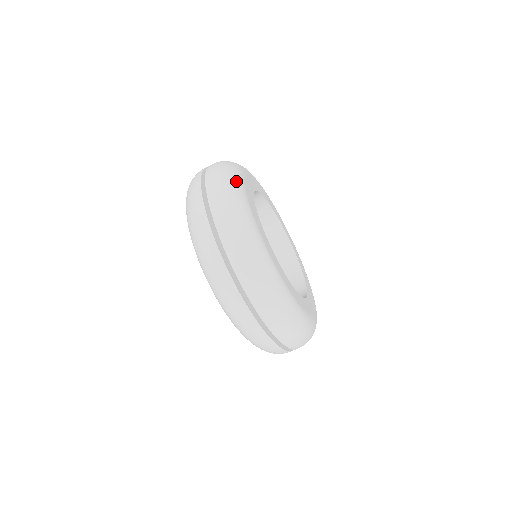
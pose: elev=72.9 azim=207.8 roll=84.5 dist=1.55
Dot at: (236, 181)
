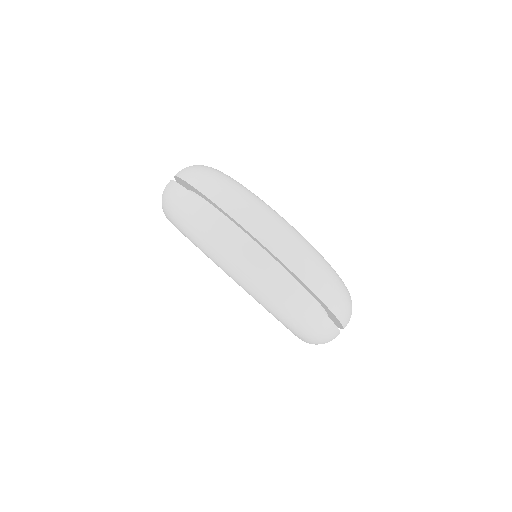
Dot at: (228, 177)
